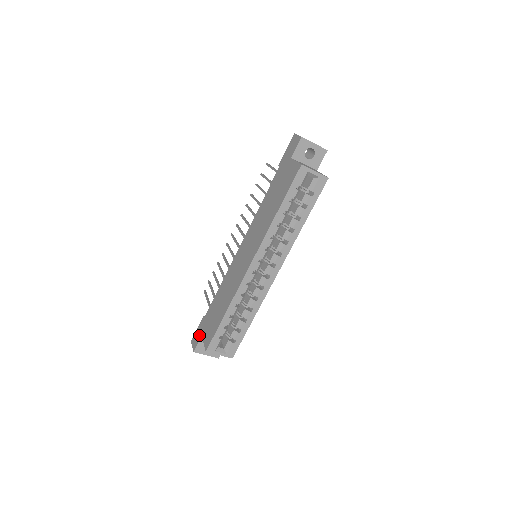
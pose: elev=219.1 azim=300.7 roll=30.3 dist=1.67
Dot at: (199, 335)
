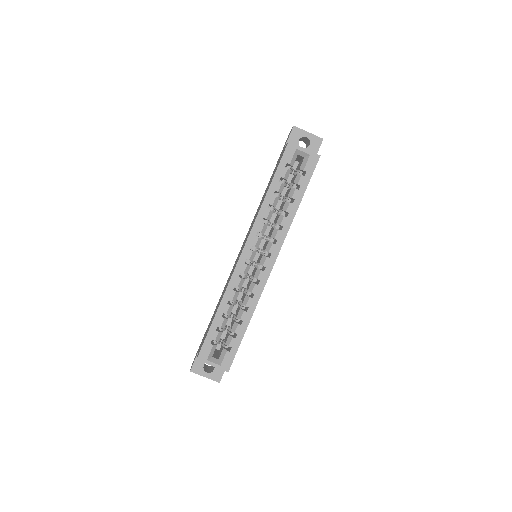
Dot at: (197, 352)
